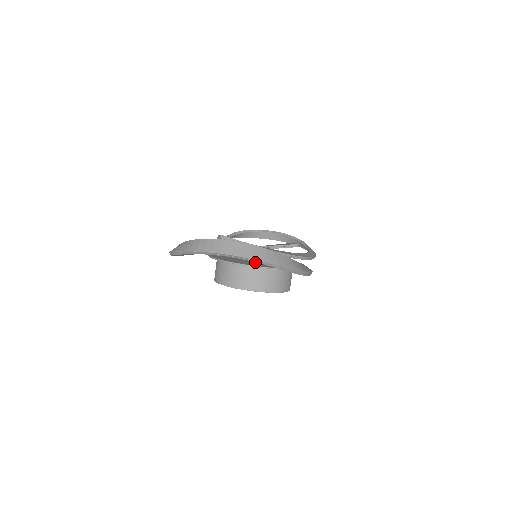
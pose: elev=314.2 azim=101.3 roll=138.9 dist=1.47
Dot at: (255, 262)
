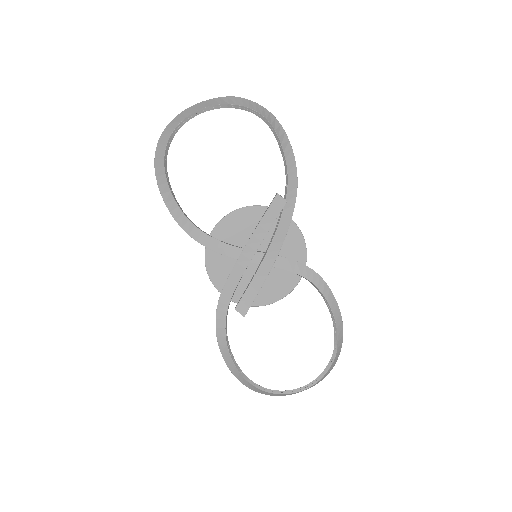
Dot at: occluded
